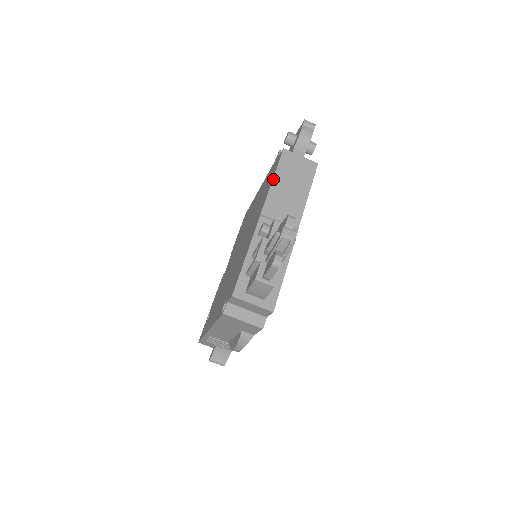
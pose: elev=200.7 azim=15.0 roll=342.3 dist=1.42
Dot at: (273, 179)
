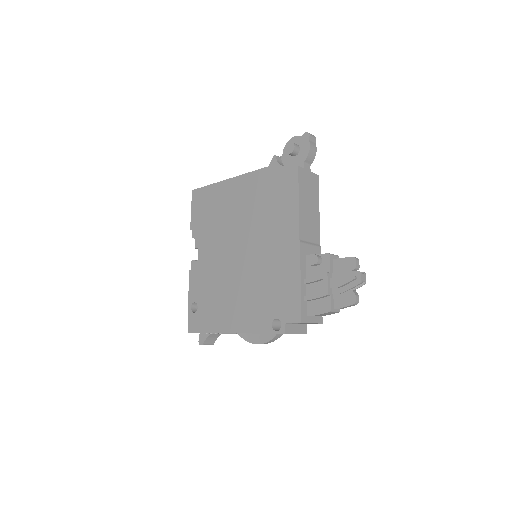
Dot at: (299, 201)
